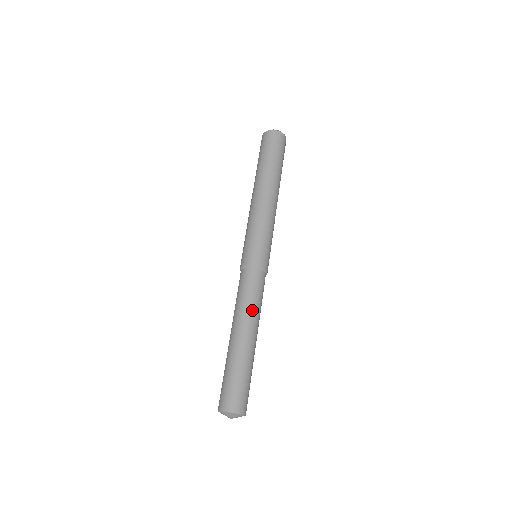
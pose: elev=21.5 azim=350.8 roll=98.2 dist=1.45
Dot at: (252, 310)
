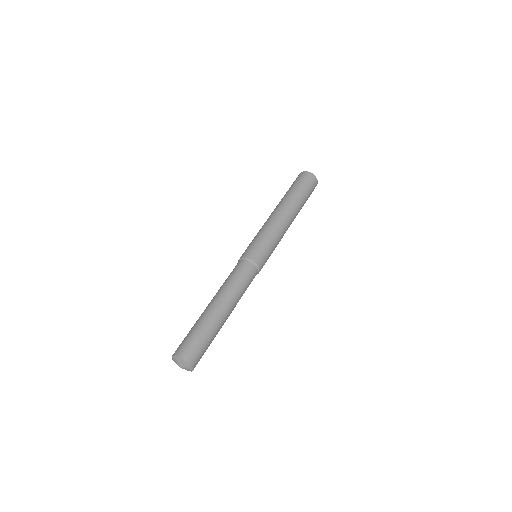
Dot at: (236, 292)
